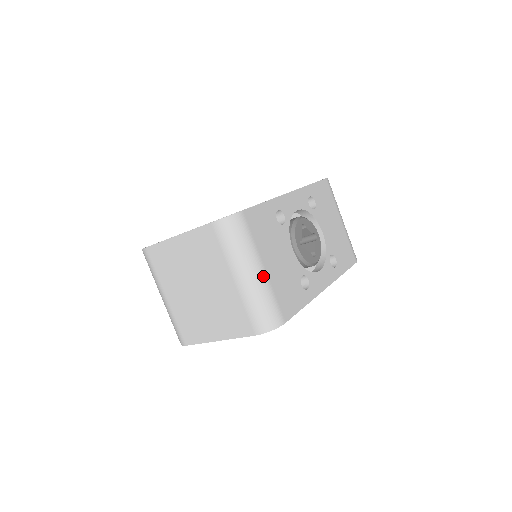
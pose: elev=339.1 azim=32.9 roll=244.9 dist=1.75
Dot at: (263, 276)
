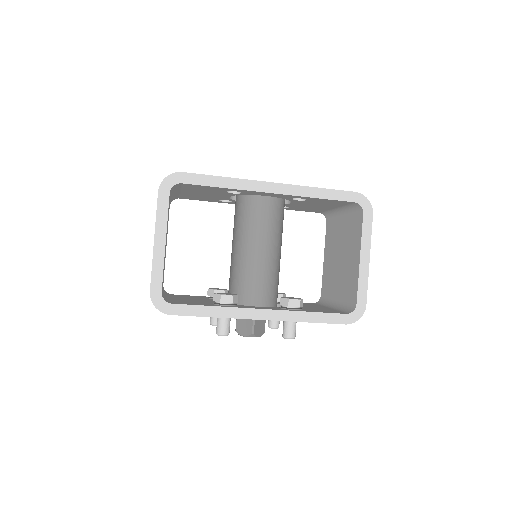
Dot at: occluded
